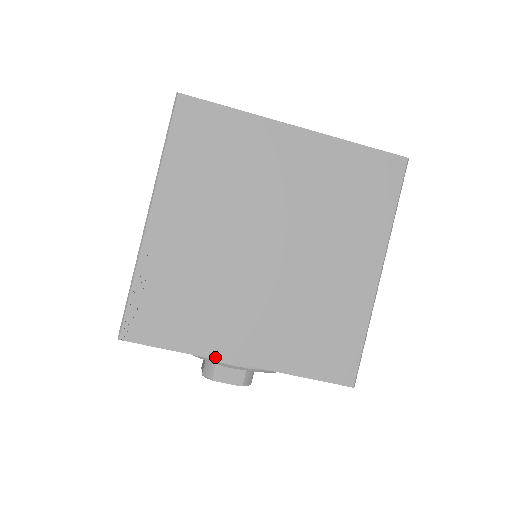
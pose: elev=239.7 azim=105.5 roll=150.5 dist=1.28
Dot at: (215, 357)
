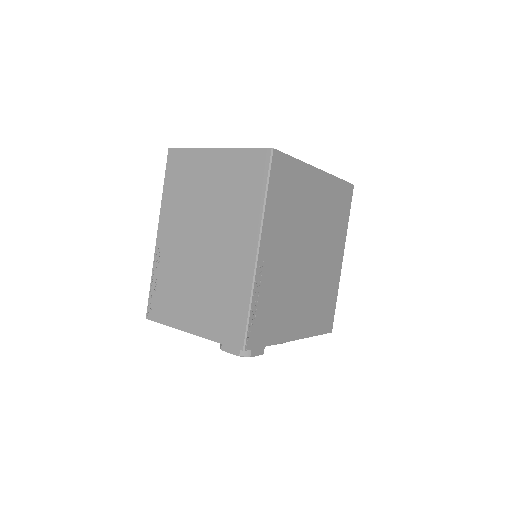
Dot at: (286, 341)
